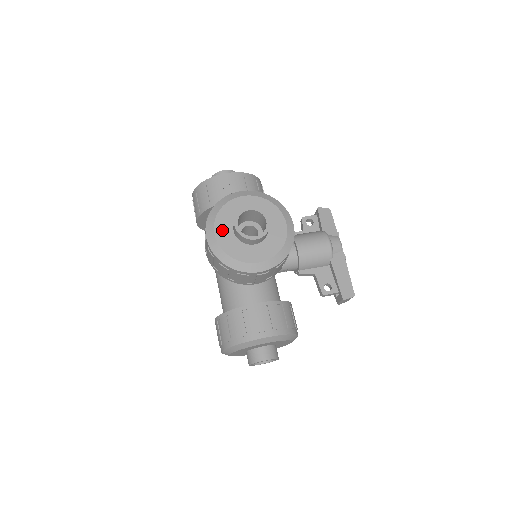
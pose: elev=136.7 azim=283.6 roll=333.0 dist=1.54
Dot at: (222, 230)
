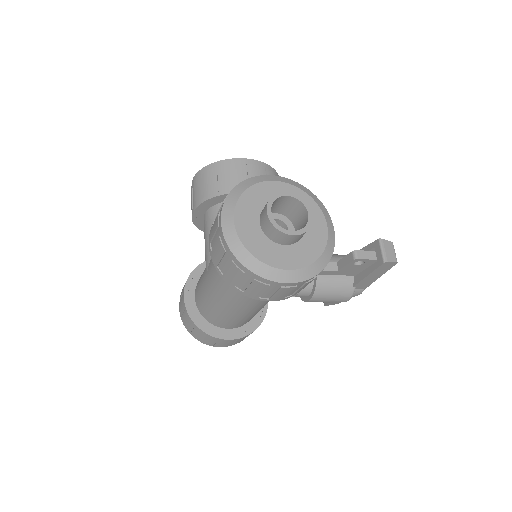
Dot at: occluded
